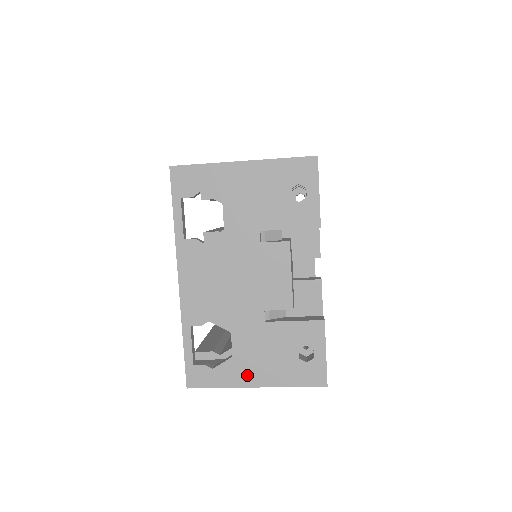
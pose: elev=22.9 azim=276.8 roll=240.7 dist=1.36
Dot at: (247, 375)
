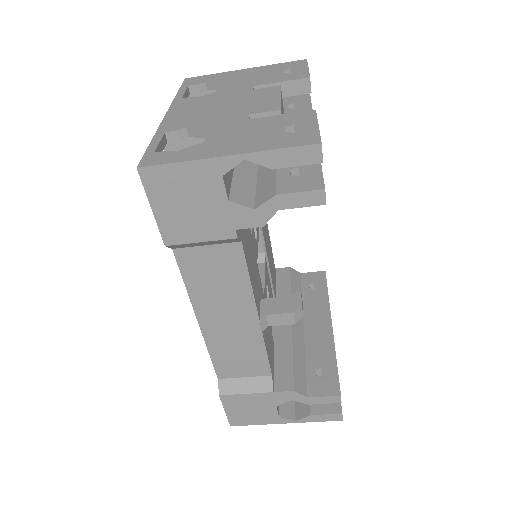
Dot at: (218, 150)
